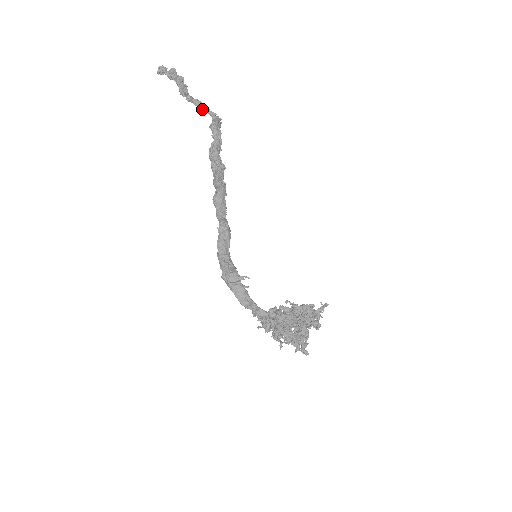
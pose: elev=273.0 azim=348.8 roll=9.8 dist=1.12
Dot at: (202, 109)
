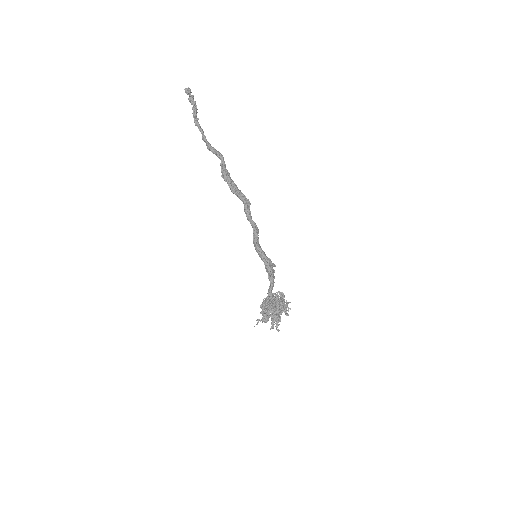
Dot at: (204, 137)
